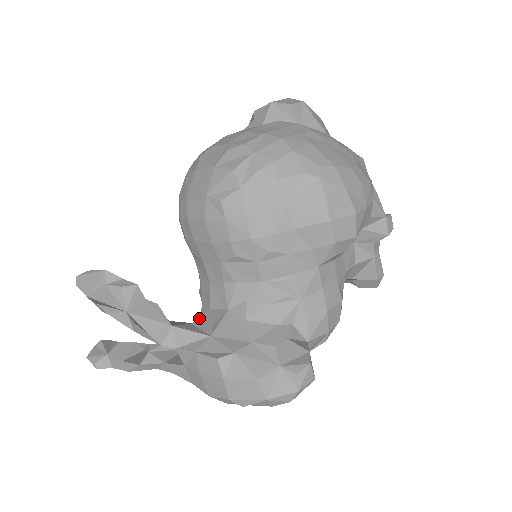
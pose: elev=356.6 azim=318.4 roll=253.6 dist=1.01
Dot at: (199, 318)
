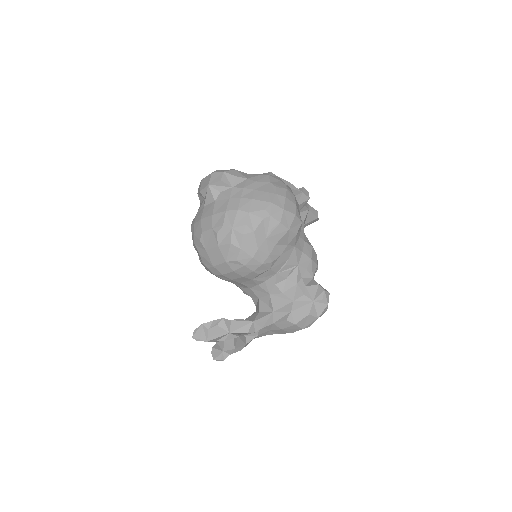
Dot at: (259, 307)
